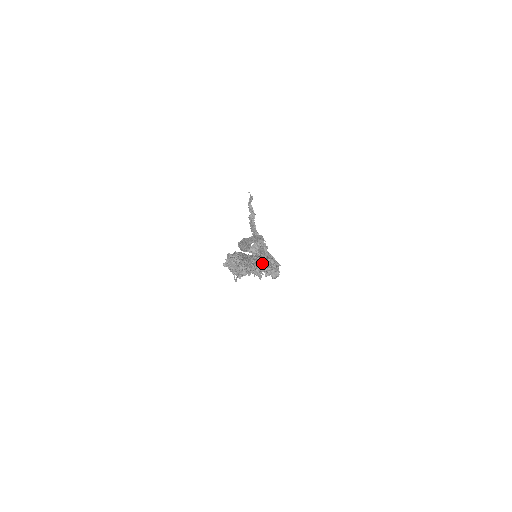
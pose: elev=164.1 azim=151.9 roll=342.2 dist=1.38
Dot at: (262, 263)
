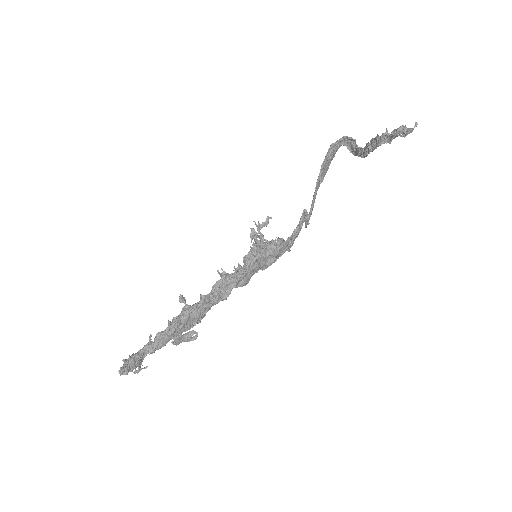
Dot at: (189, 335)
